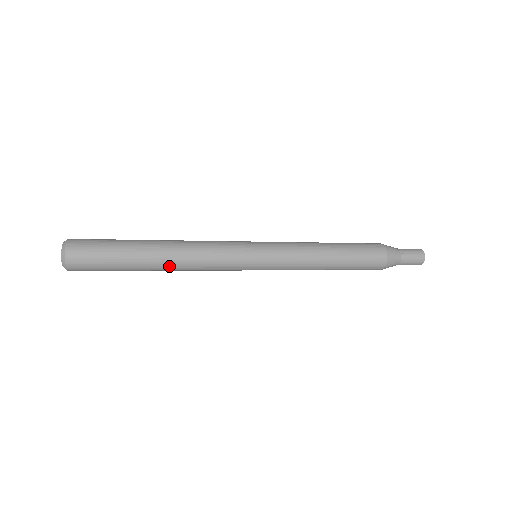
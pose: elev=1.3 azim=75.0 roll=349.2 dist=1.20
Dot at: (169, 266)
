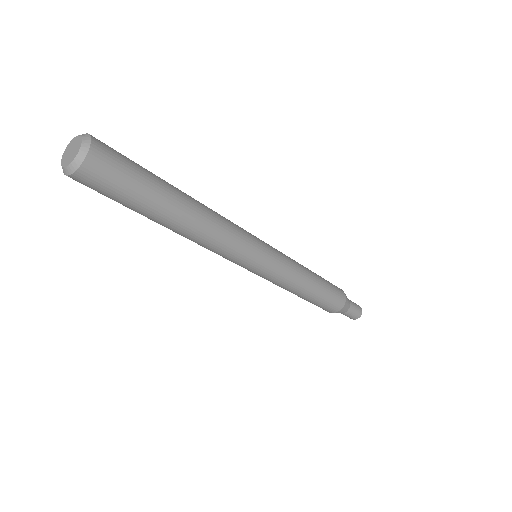
Dot at: (197, 213)
